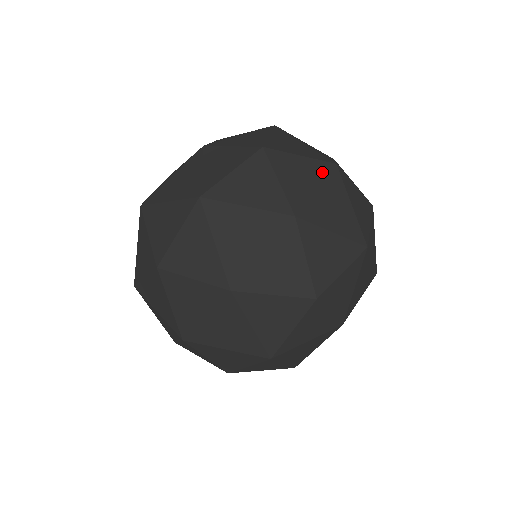
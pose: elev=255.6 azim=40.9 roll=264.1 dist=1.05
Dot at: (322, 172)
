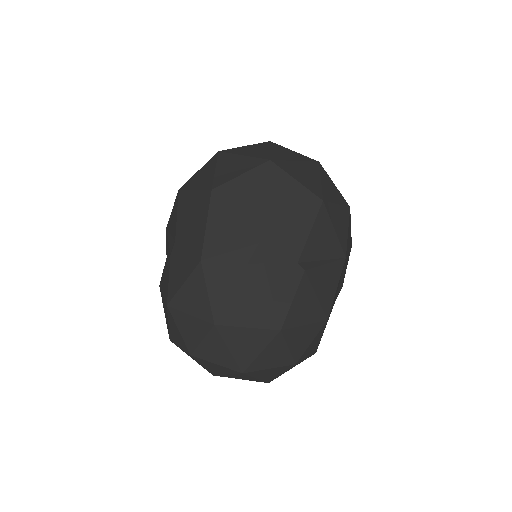
Dot at: occluded
